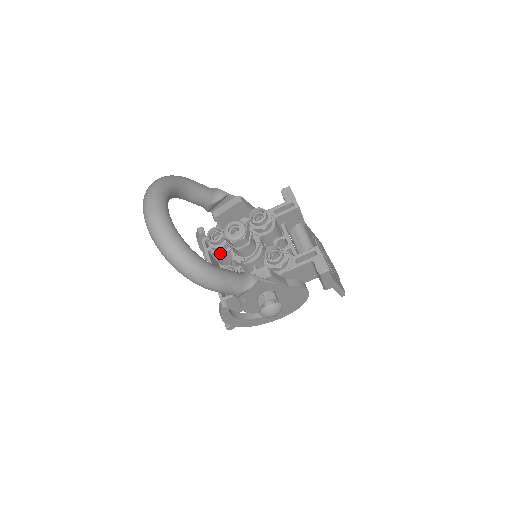
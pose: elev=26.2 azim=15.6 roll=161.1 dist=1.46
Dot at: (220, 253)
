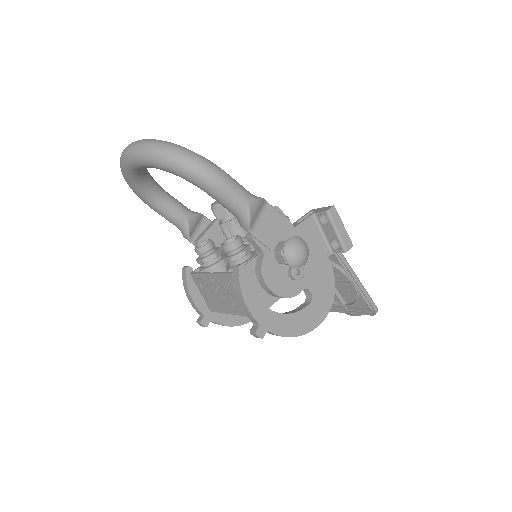
Dot at: (215, 263)
